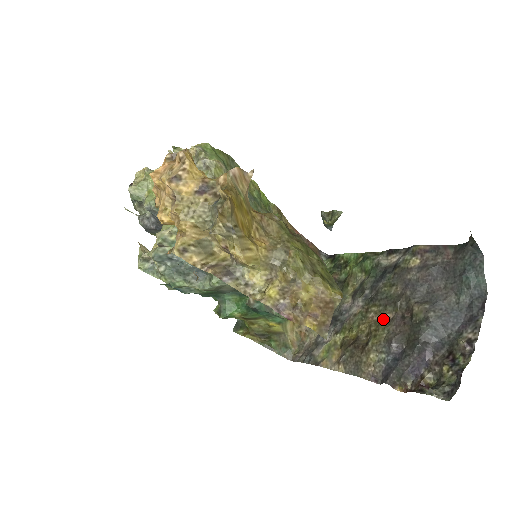
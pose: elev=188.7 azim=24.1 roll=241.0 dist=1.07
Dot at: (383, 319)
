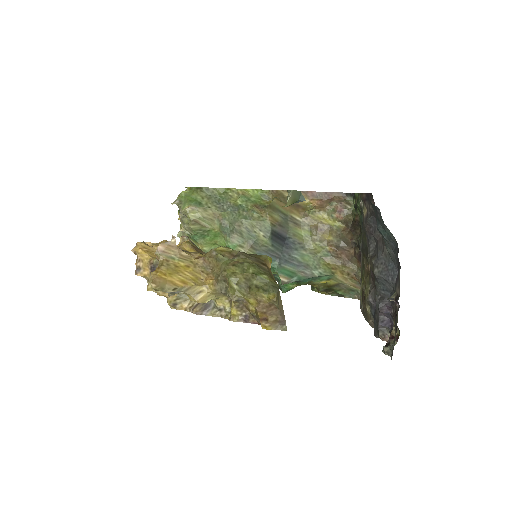
Dot at: (368, 271)
